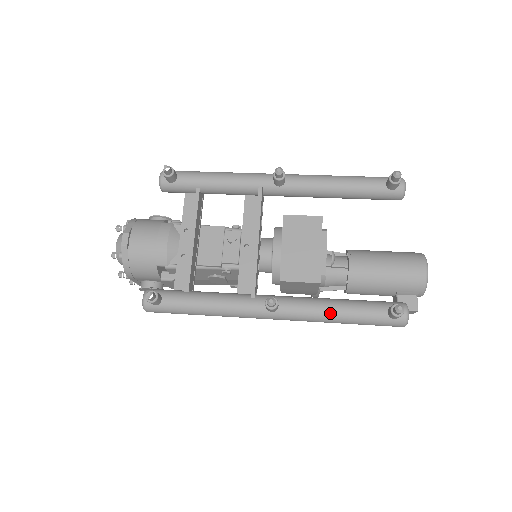
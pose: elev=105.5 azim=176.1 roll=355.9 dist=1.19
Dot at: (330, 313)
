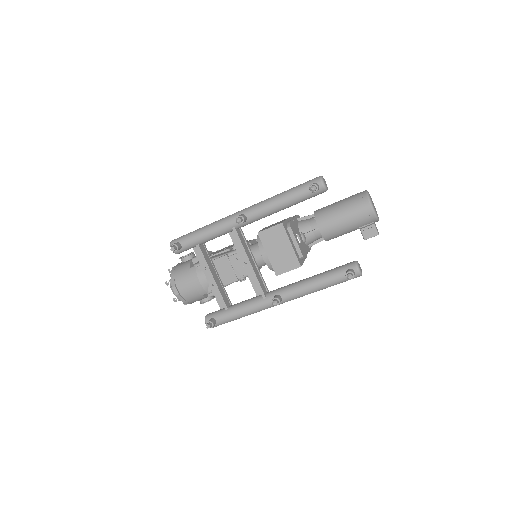
Dot at: (313, 289)
